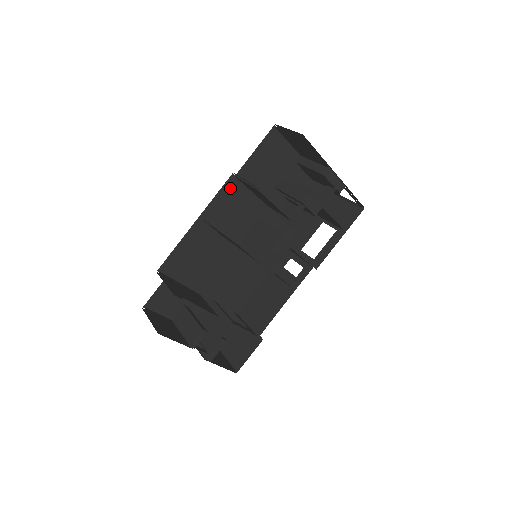
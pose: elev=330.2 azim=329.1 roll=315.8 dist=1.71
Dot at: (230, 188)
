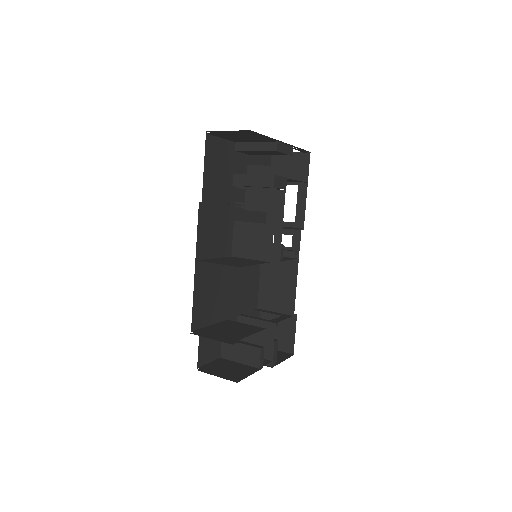
Dot at: (203, 216)
